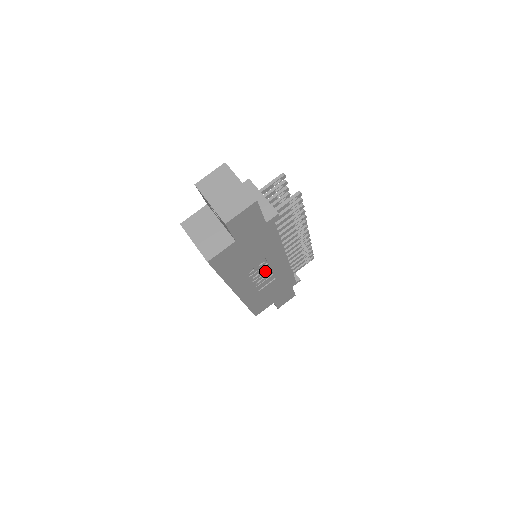
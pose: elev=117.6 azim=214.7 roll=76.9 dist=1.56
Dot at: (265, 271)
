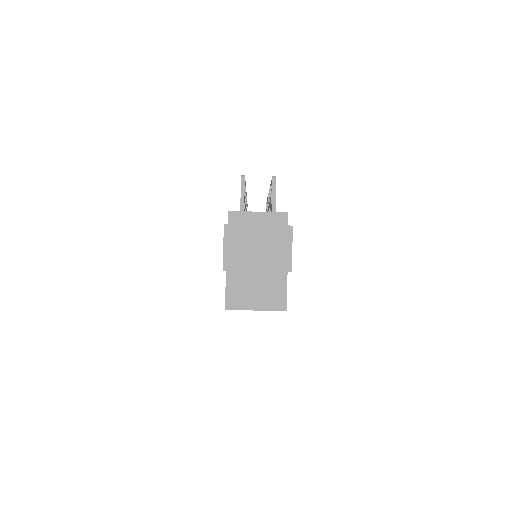
Dot at: occluded
